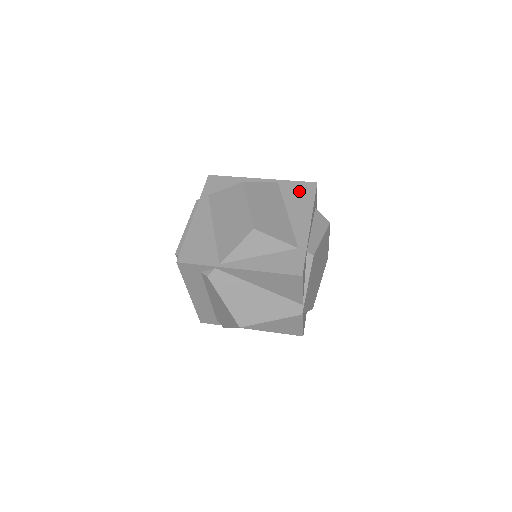
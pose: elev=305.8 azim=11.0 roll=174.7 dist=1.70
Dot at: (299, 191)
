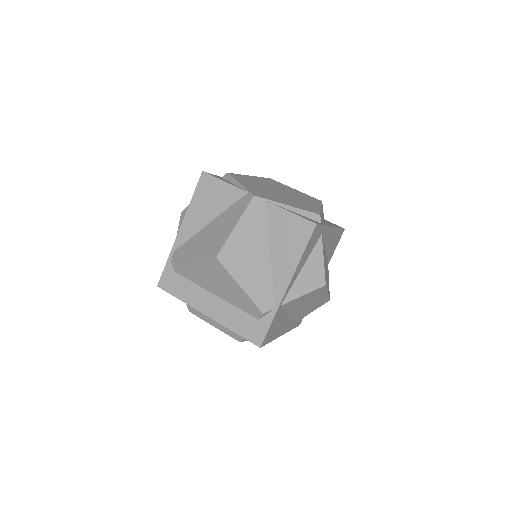
Dot at: occluded
